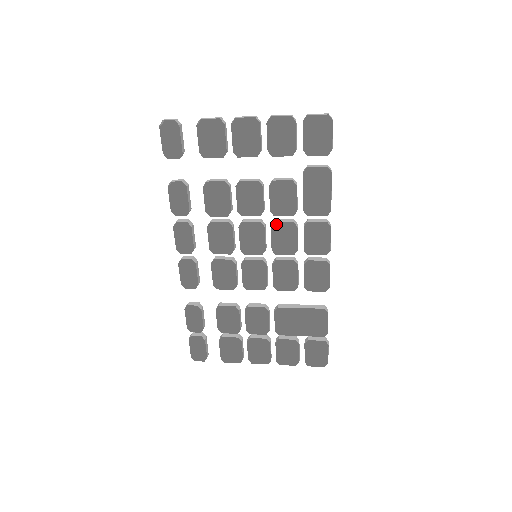
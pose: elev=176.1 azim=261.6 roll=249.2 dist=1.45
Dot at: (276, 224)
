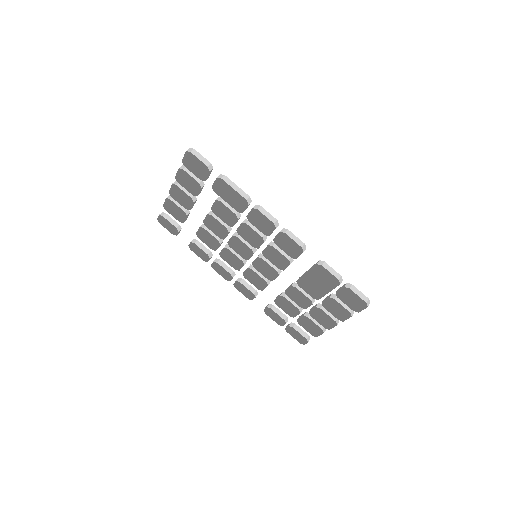
Dot at: (242, 229)
